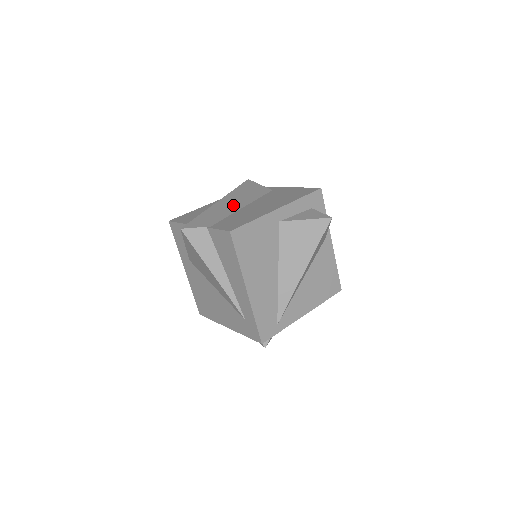
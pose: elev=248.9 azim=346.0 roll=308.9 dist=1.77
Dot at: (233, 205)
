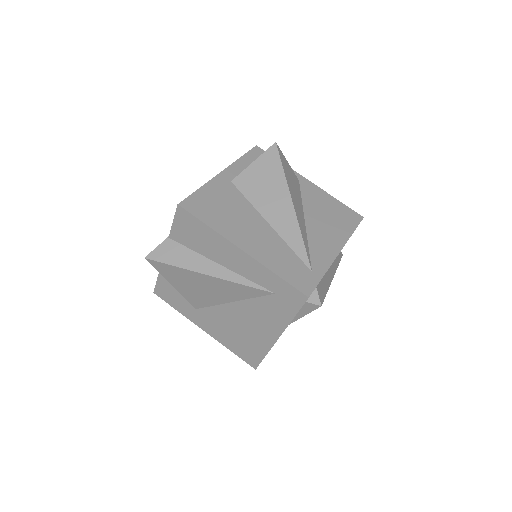
Dot at: occluded
